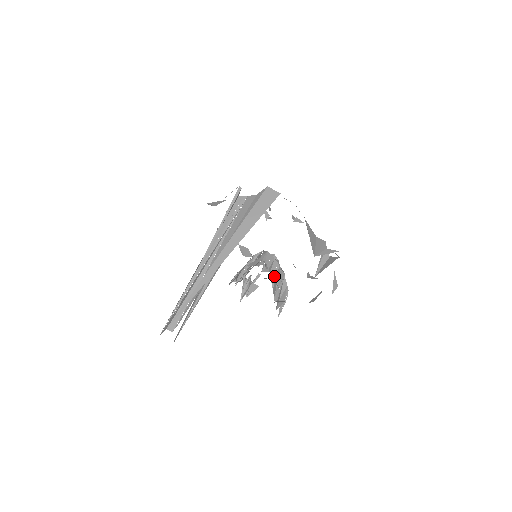
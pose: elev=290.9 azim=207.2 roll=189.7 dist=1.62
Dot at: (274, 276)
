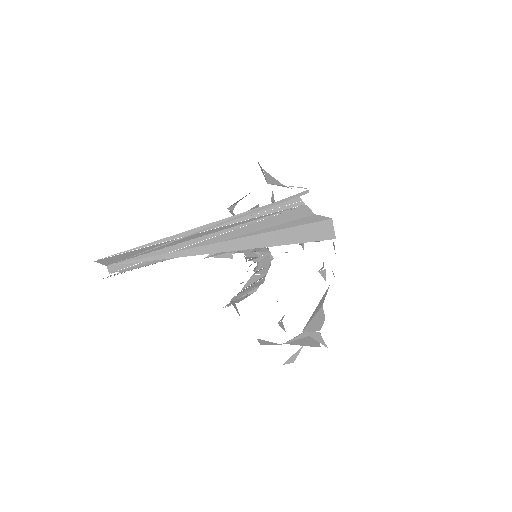
Dot at: (253, 280)
